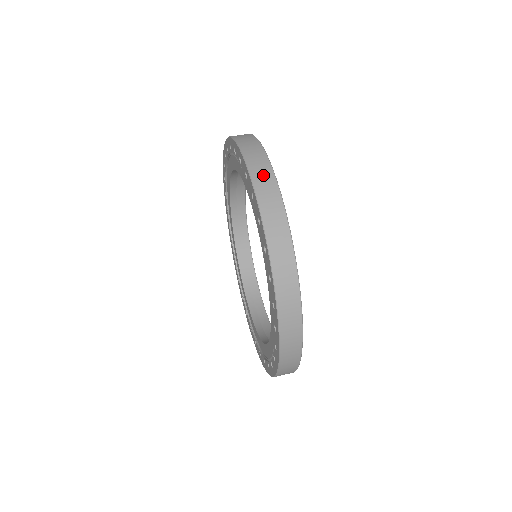
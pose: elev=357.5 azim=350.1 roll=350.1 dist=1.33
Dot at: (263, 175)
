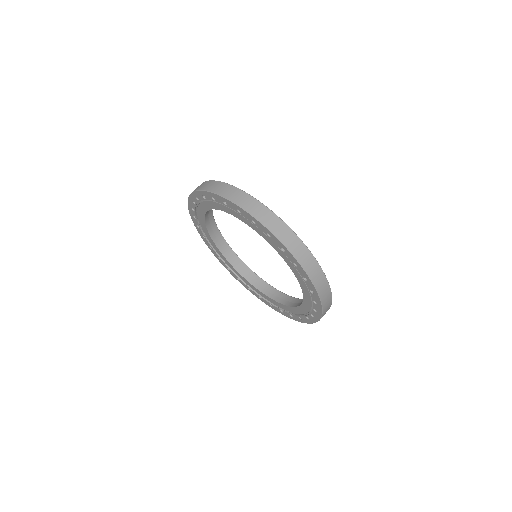
Dot at: (253, 206)
